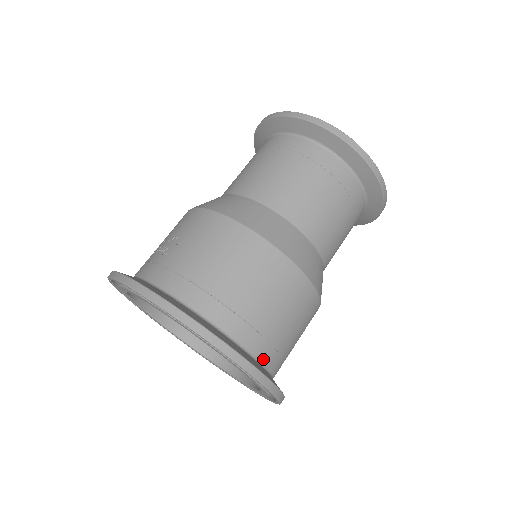
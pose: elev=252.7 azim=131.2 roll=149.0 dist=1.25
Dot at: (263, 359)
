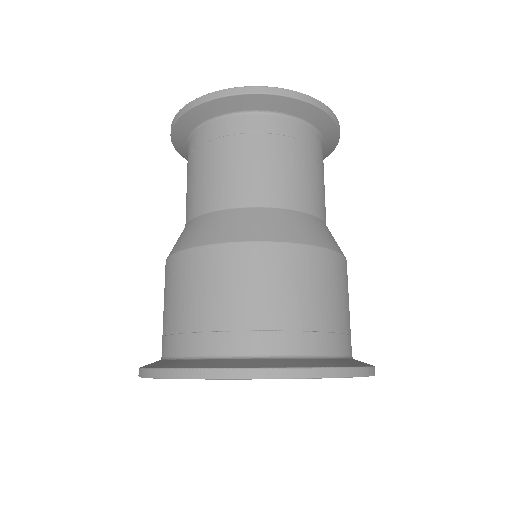
Dot at: (286, 350)
